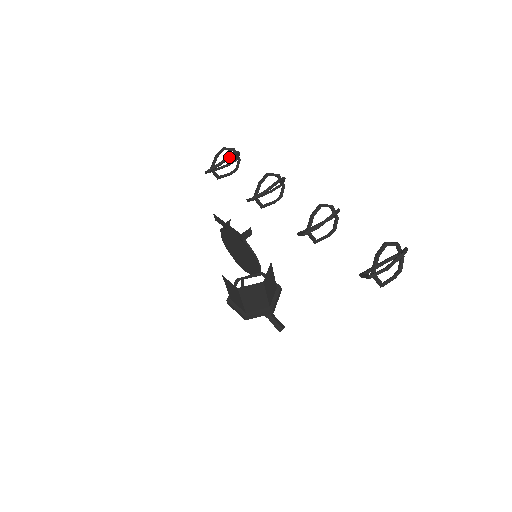
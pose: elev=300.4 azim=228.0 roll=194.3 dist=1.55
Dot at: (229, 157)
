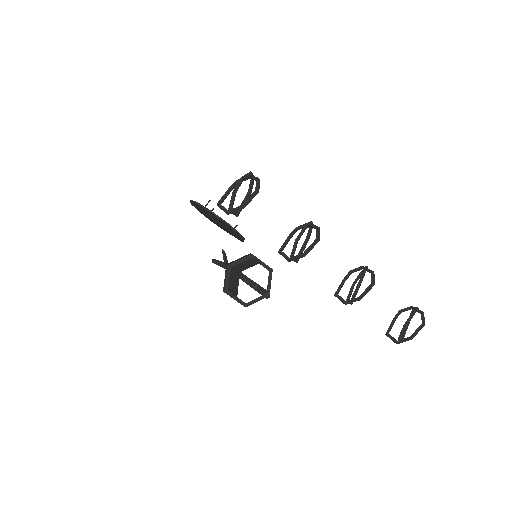
Dot at: occluded
